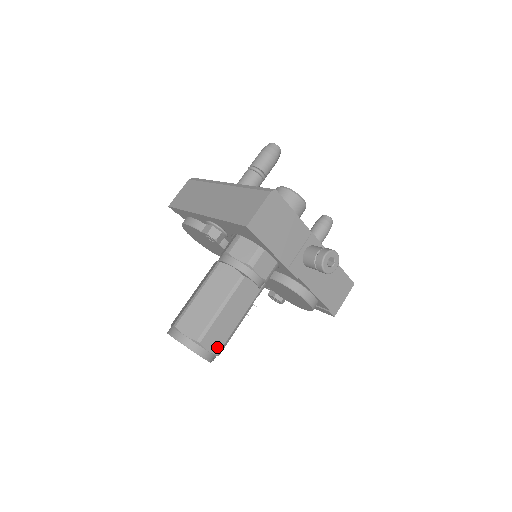
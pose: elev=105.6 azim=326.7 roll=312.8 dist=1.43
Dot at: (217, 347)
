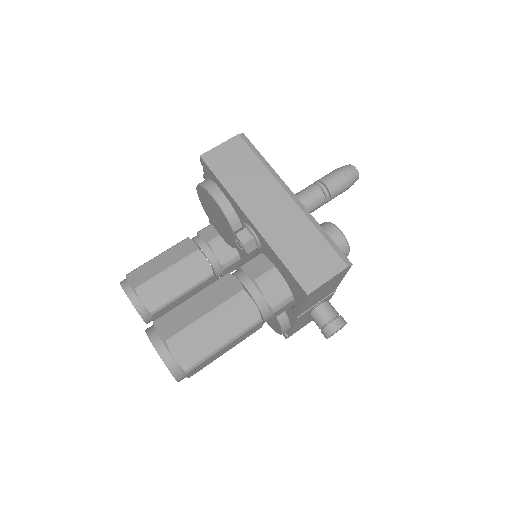
Dot at: (195, 372)
